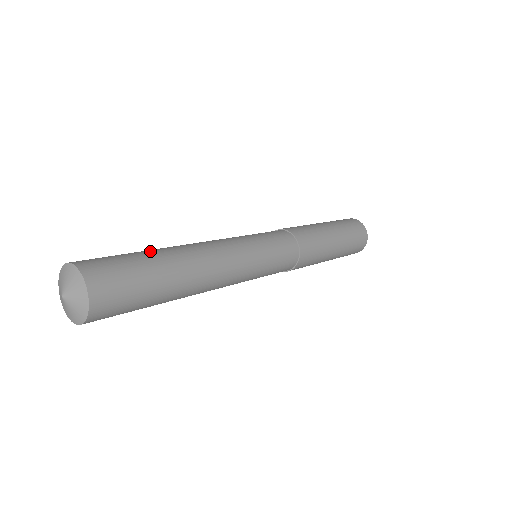
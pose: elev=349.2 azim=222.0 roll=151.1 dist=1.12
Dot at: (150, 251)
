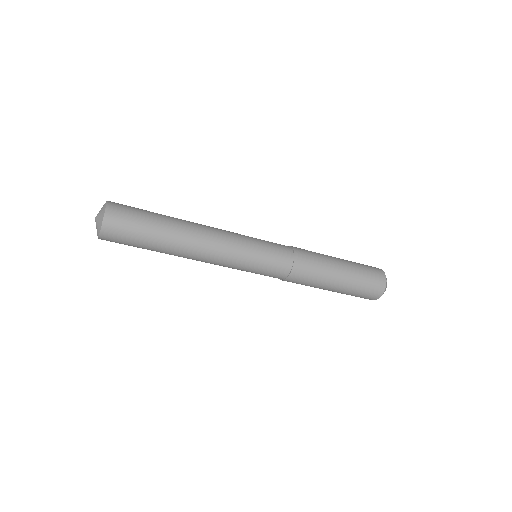
Dot at: (163, 215)
